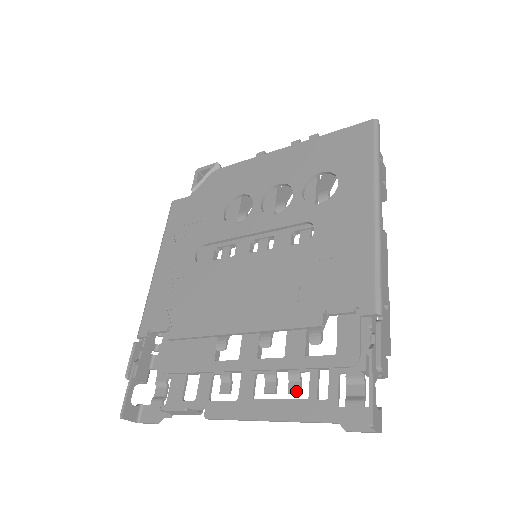
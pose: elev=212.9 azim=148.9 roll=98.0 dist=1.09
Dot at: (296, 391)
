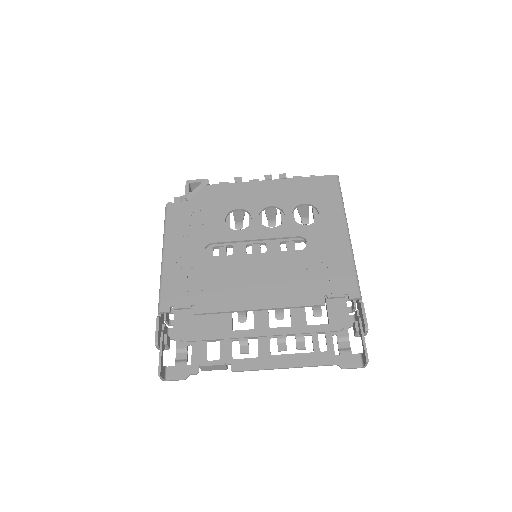
Dot at: (303, 348)
